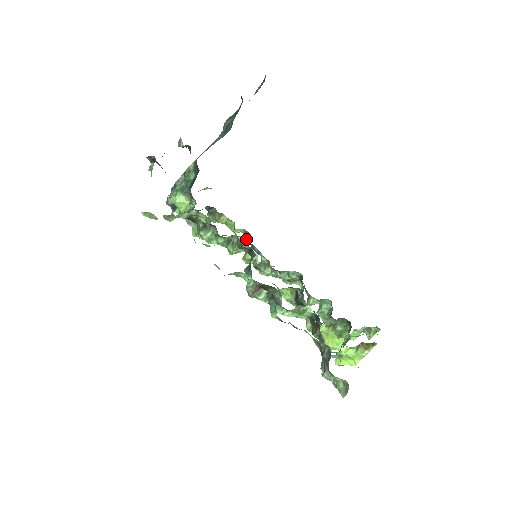
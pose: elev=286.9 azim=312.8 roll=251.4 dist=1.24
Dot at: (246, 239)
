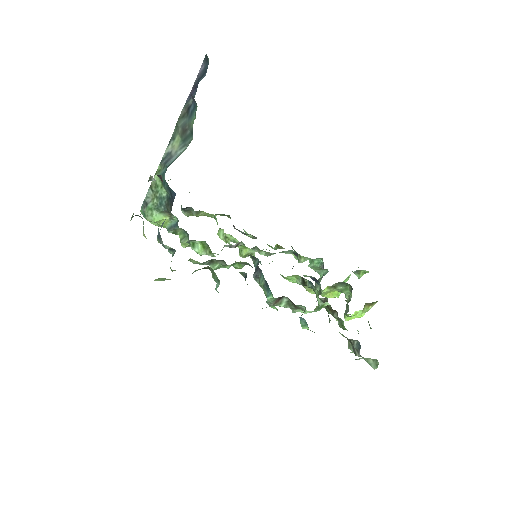
Dot at: (241, 242)
